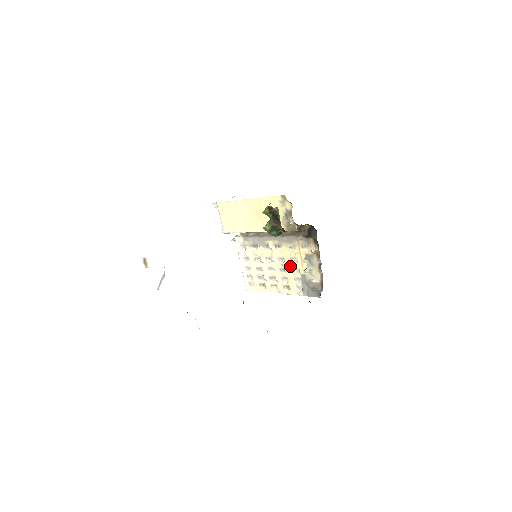
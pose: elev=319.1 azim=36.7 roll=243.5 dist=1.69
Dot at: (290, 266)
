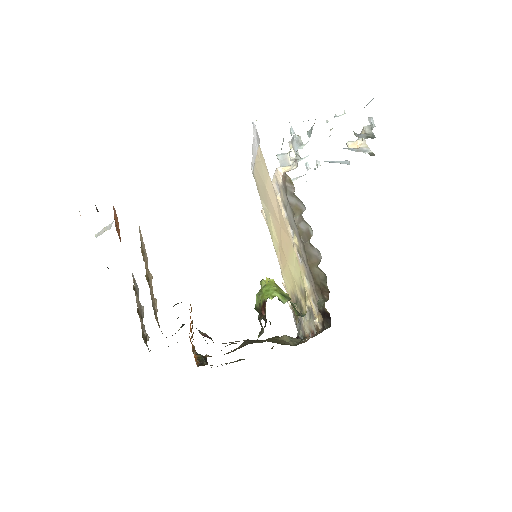
Dot at: occluded
